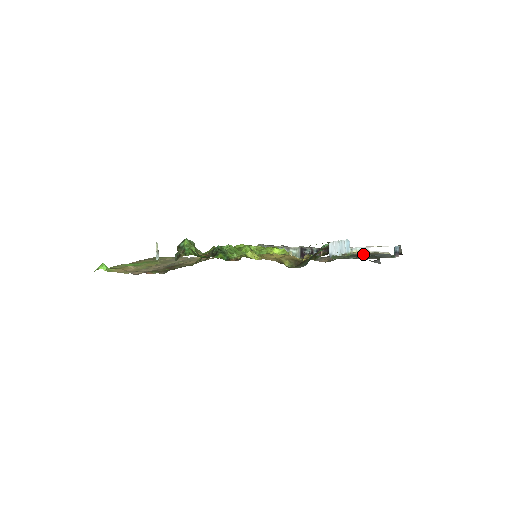
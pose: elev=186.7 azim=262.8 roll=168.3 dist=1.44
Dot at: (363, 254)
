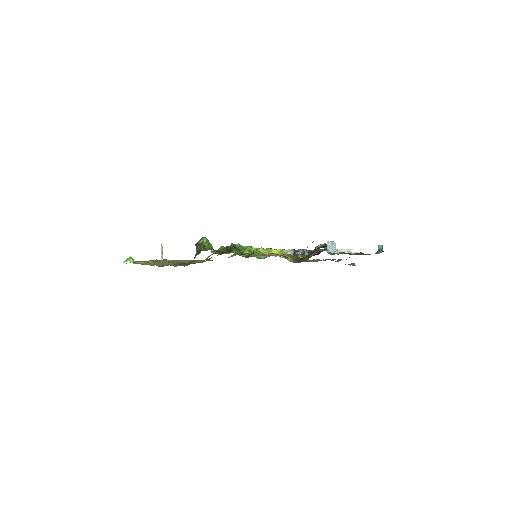
Dot at: occluded
